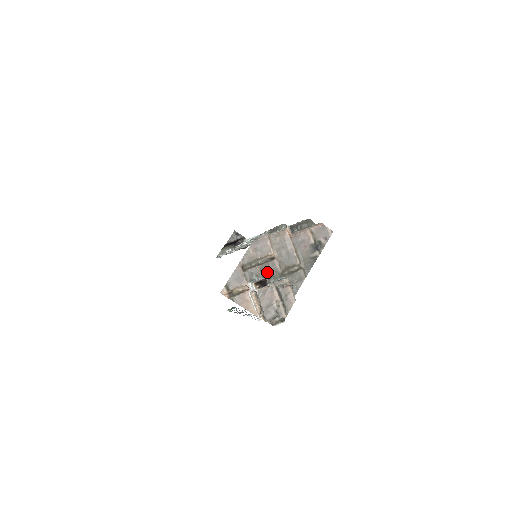
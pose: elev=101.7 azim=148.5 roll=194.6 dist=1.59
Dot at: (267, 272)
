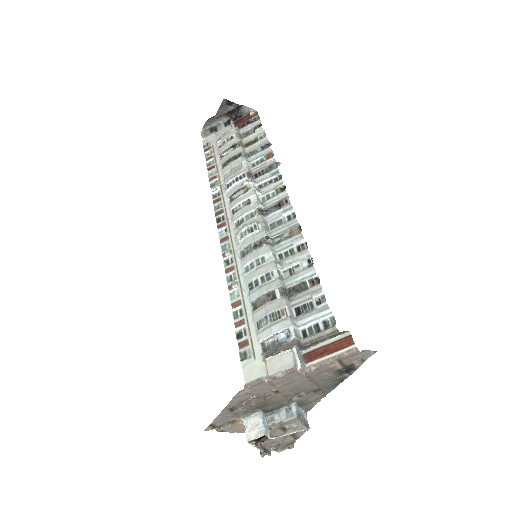
Dot at: (268, 404)
